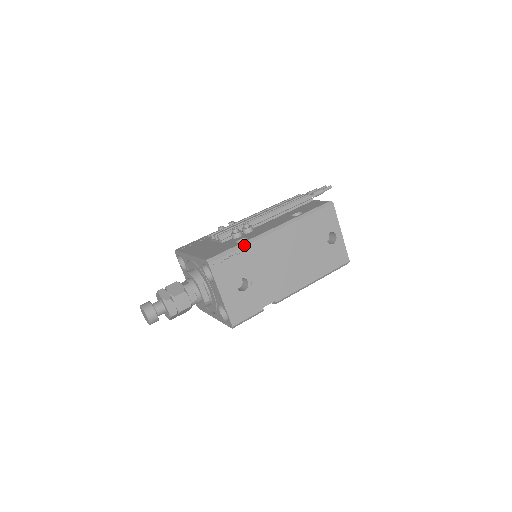
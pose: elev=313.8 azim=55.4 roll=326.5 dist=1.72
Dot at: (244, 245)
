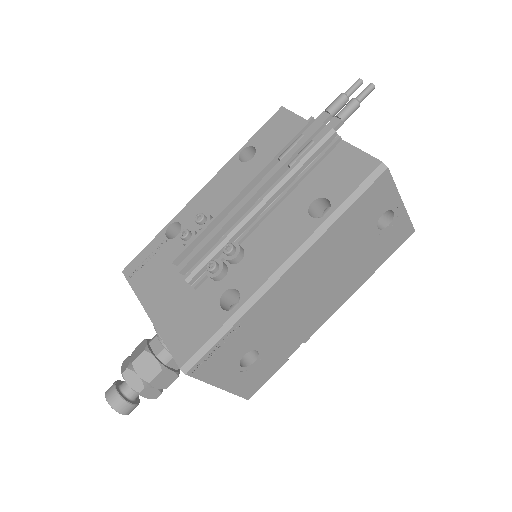
Dot at: (237, 319)
